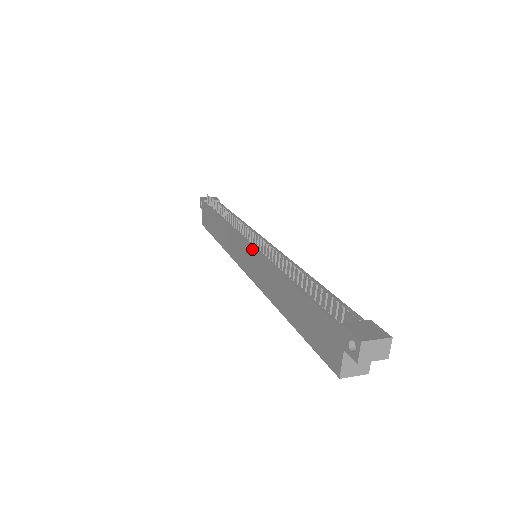
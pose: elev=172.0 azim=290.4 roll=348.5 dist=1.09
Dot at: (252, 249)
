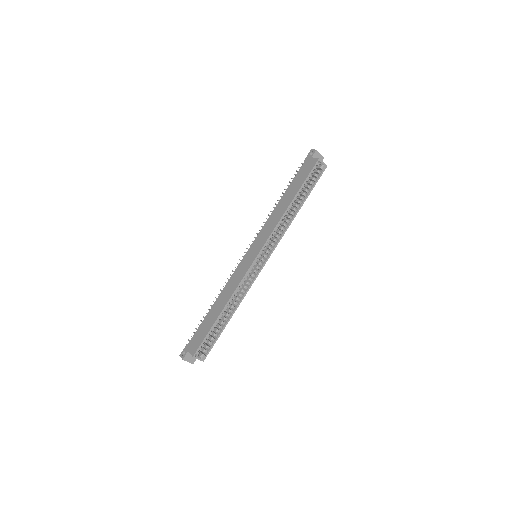
Dot at: (253, 243)
